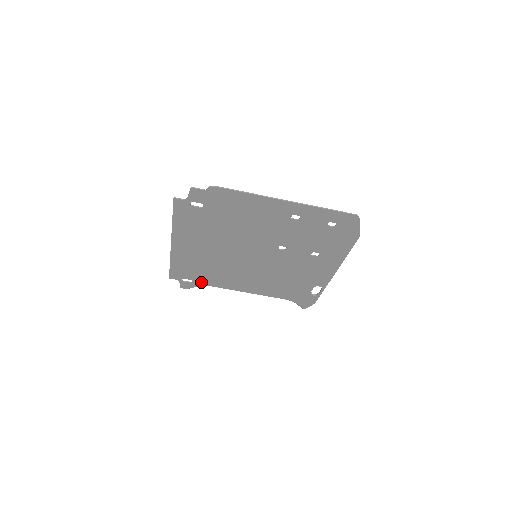
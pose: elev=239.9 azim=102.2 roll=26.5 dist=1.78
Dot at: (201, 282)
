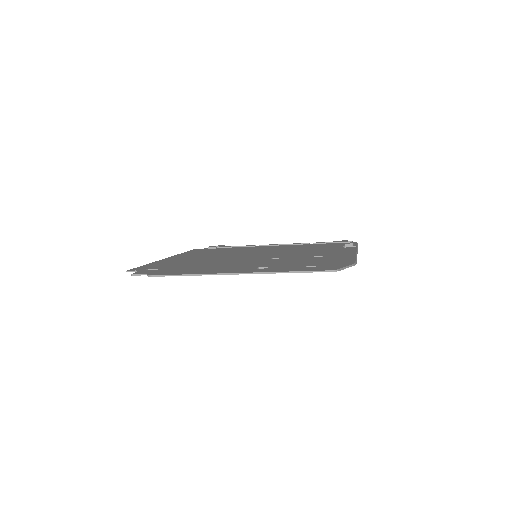
Dot at: occluded
